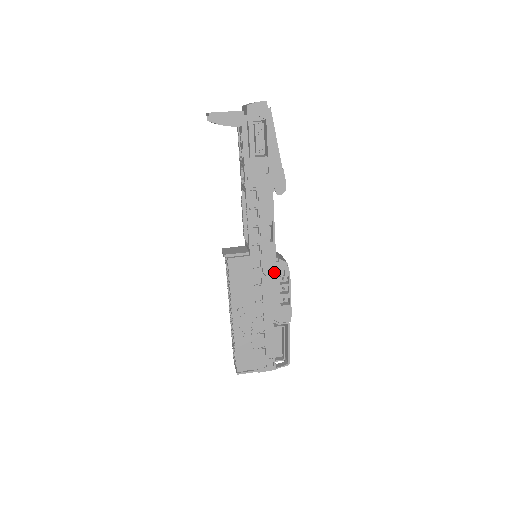
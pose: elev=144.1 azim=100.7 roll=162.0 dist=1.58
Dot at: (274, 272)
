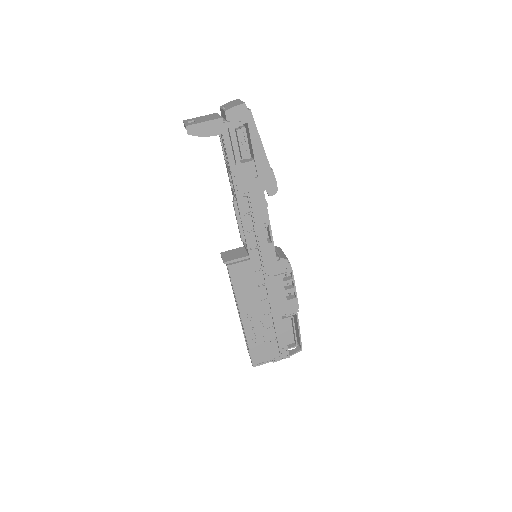
Dot at: (276, 271)
